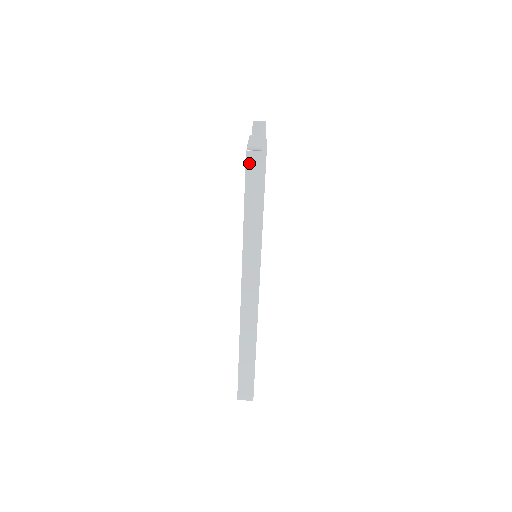
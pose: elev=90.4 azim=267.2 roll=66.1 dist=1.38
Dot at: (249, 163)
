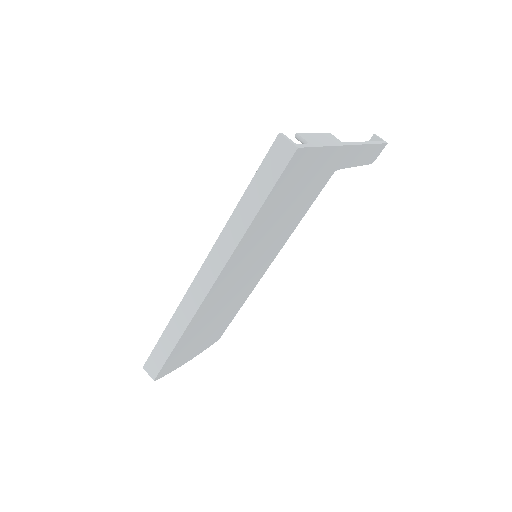
Dot at: (275, 147)
